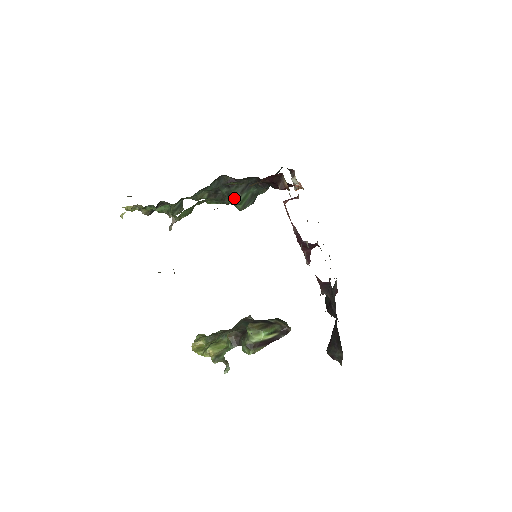
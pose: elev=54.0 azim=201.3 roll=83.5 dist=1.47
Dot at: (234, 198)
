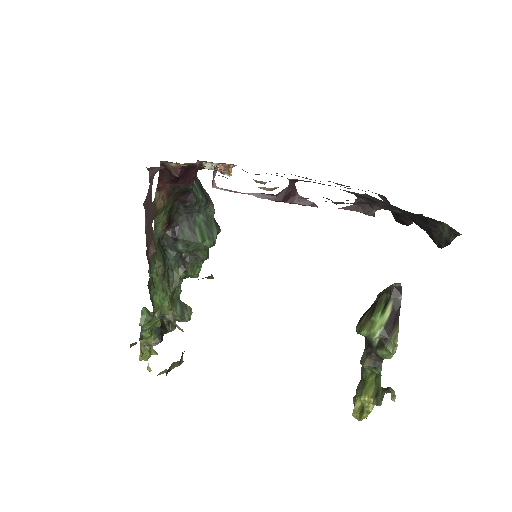
Dot at: (193, 242)
